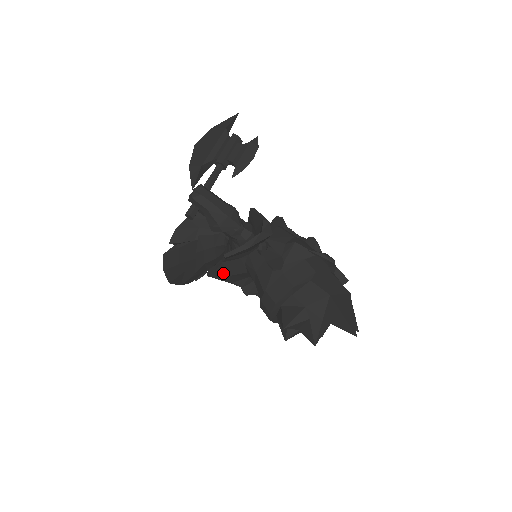
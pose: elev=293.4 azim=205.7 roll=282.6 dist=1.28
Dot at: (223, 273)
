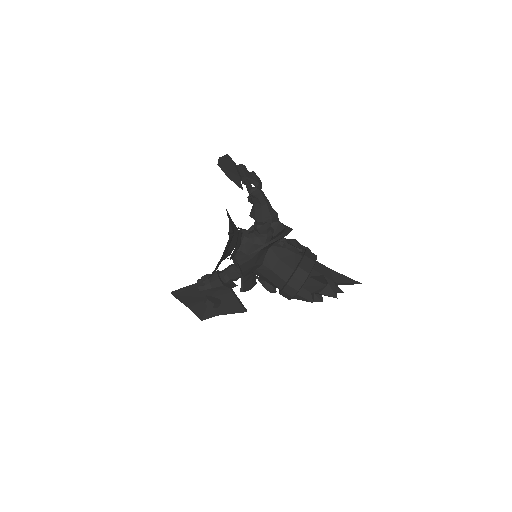
Dot at: (252, 262)
